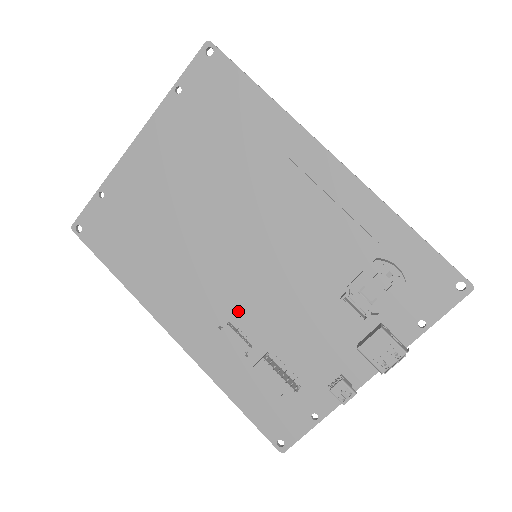
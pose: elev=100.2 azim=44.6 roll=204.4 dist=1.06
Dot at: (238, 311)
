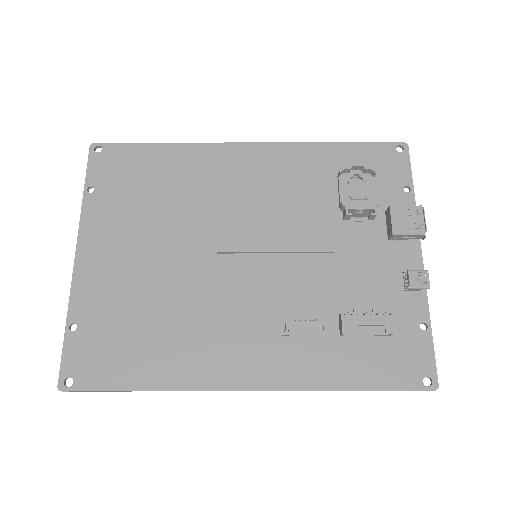
Dot at: (284, 305)
